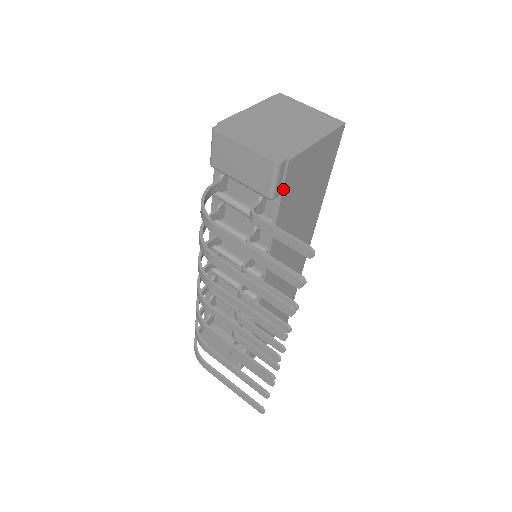
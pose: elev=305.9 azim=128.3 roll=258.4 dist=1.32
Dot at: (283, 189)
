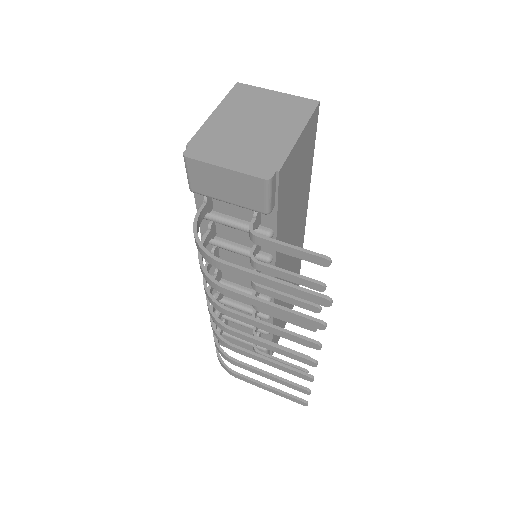
Dot at: (278, 199)
